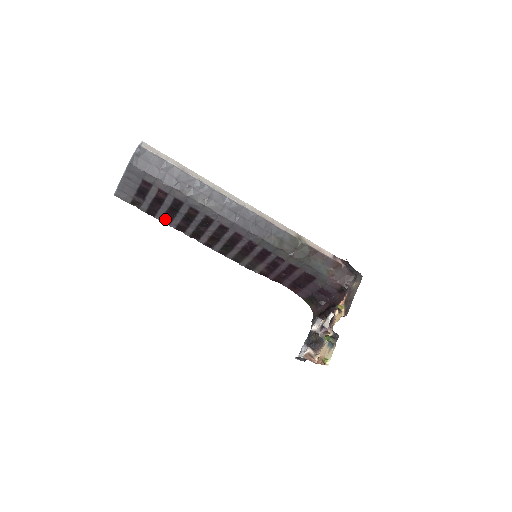
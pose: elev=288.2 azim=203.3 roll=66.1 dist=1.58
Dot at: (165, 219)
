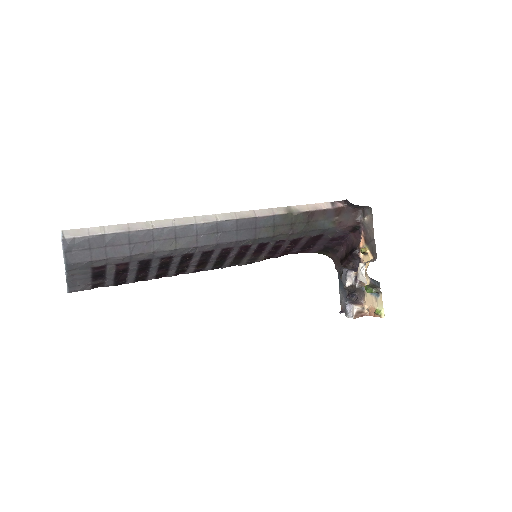
Dot at: (139, 279)
